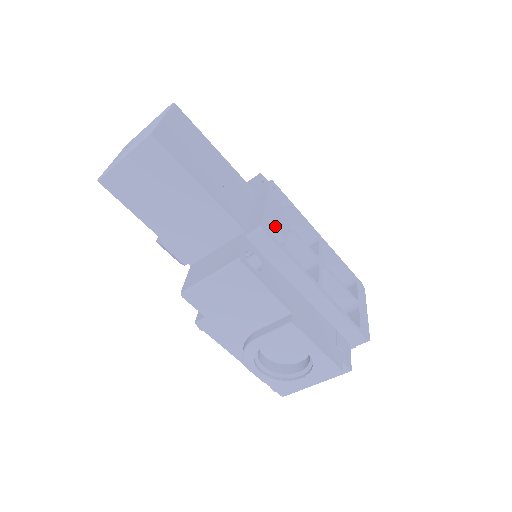
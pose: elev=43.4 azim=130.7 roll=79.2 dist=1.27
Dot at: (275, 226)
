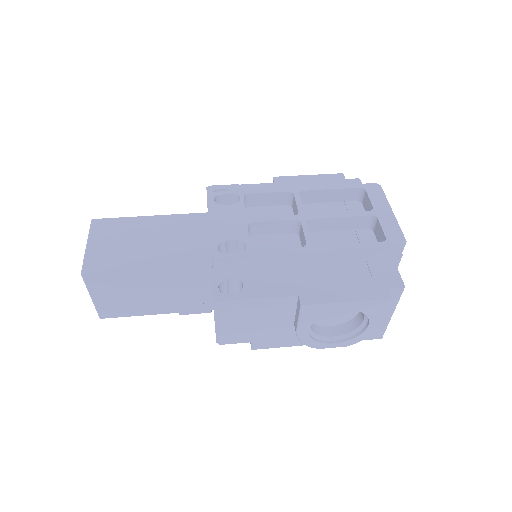
Dot at: (229, 239)
